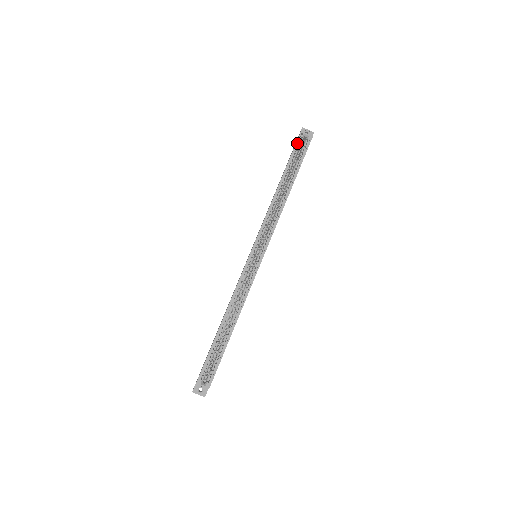
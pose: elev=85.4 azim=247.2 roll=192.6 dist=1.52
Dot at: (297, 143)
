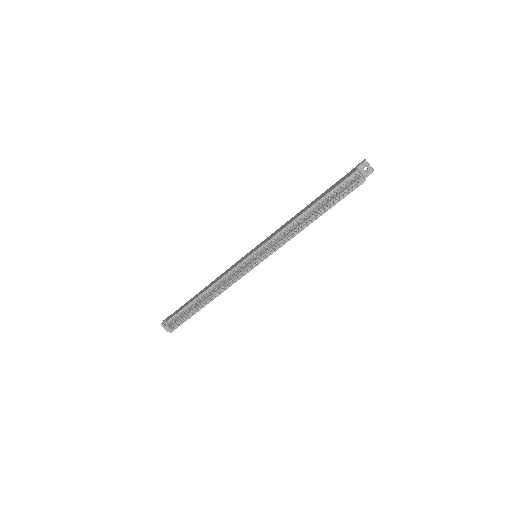
Dot at: (346, 179)
